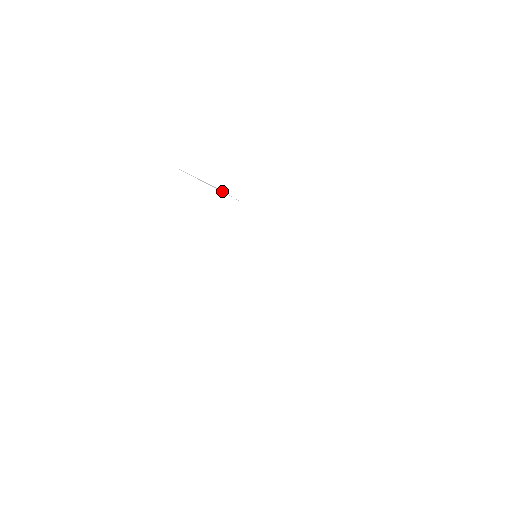
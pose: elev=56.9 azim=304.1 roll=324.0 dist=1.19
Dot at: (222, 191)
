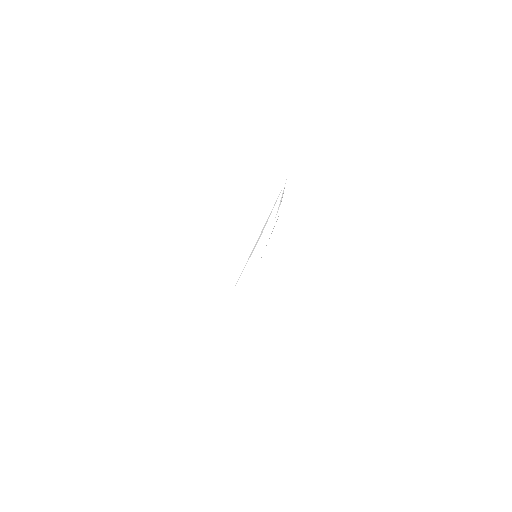
Dot at: occluded
